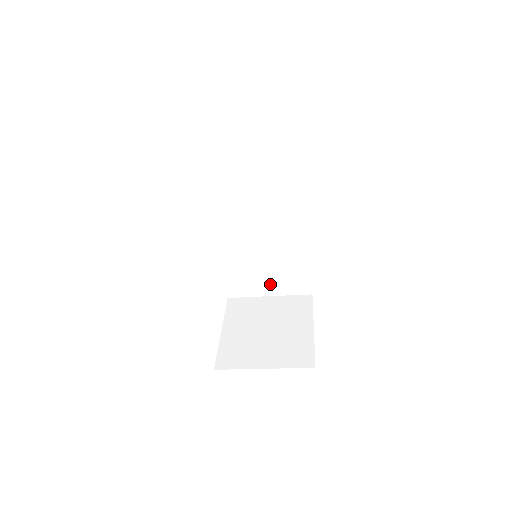
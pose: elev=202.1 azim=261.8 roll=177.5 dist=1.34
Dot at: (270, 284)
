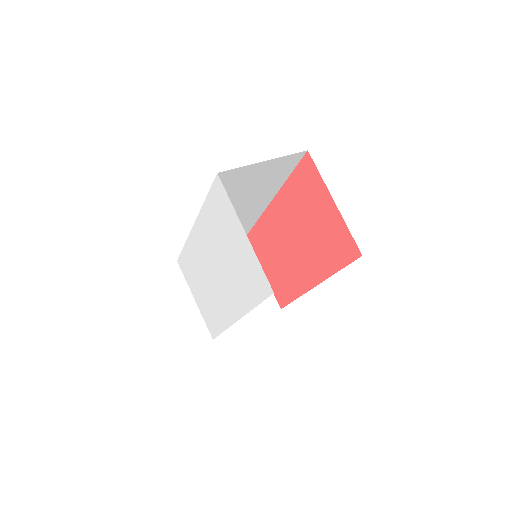
Dot at: occluded
